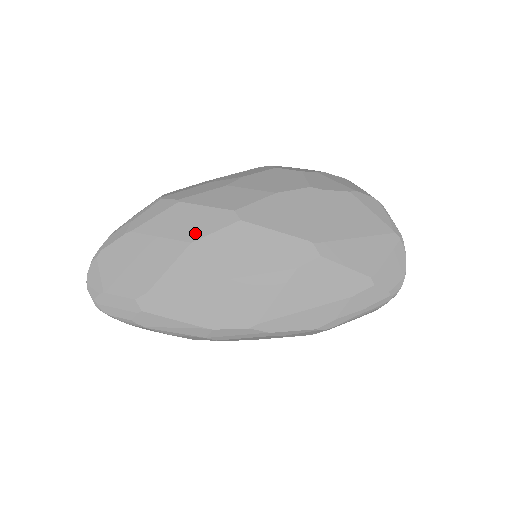
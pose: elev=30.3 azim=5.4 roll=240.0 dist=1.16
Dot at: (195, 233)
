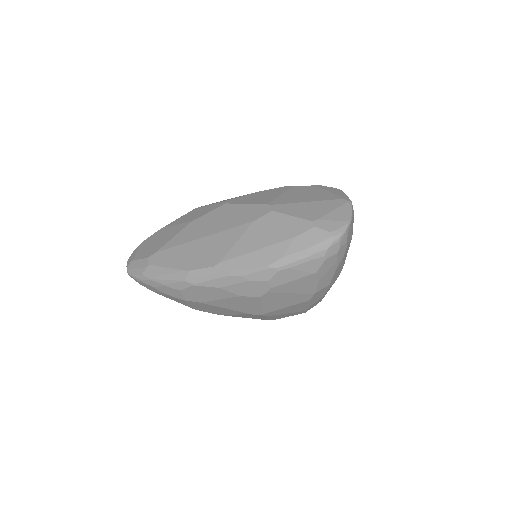
Dot at: (196, 217)
